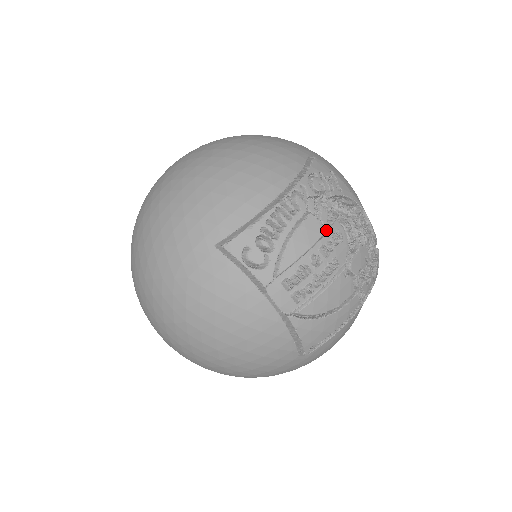
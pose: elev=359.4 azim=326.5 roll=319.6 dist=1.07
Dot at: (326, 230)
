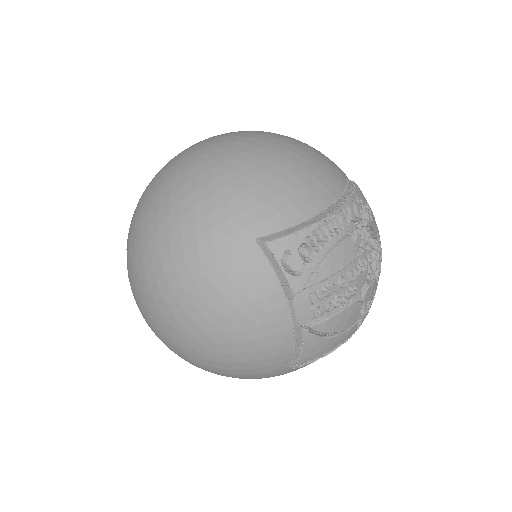
Dot at: (356, 256)
